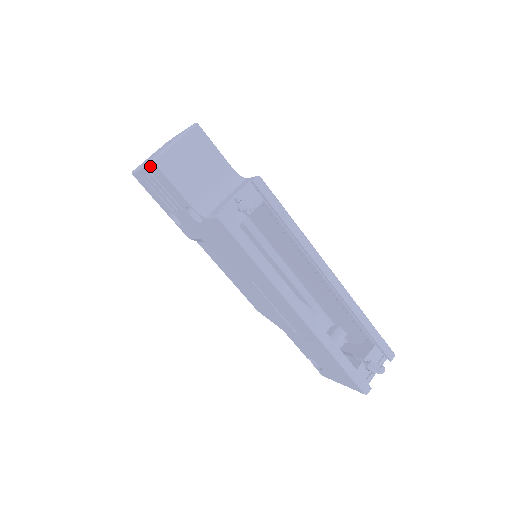
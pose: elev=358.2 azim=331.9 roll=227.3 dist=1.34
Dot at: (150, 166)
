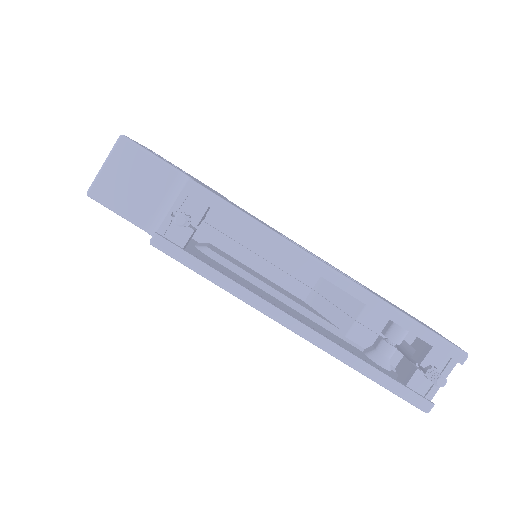
Dot at: occluded
